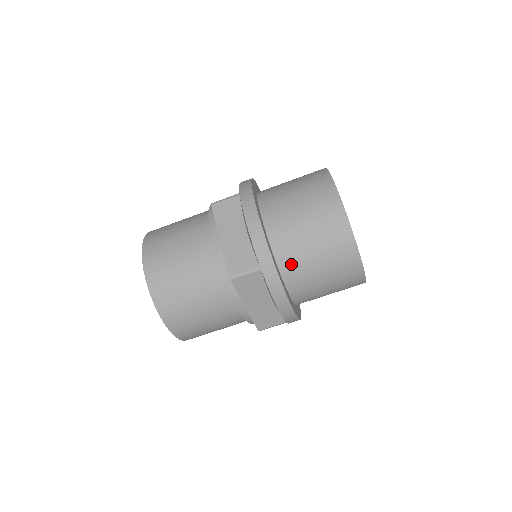
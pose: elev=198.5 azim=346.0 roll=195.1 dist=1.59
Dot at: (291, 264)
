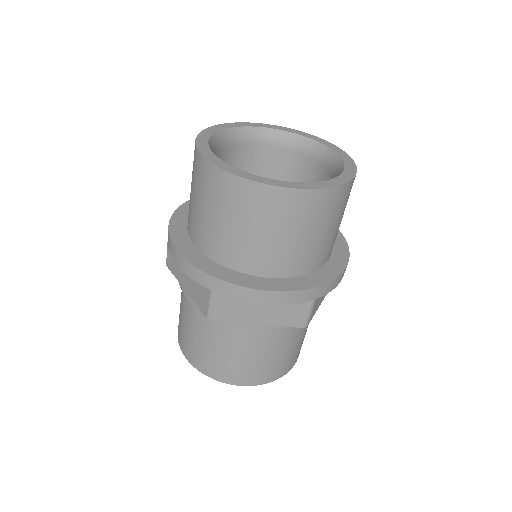
Dot at: (238, 257)
